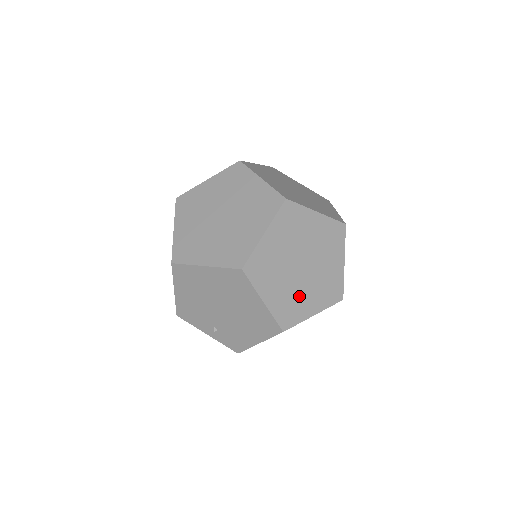
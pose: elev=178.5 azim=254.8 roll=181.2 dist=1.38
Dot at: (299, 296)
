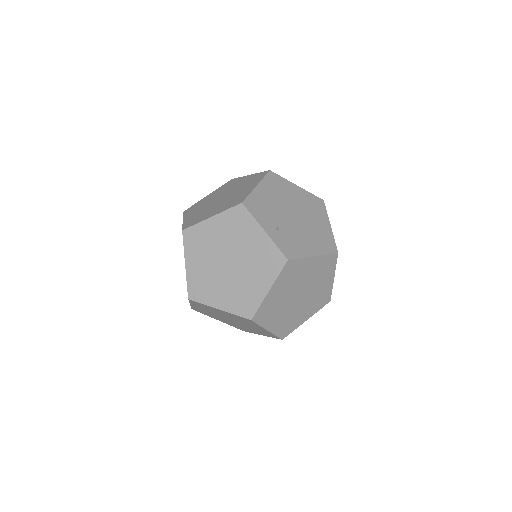
Dot at: occluded
